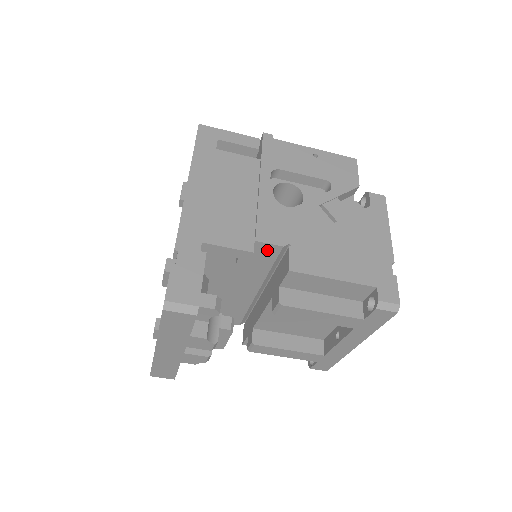
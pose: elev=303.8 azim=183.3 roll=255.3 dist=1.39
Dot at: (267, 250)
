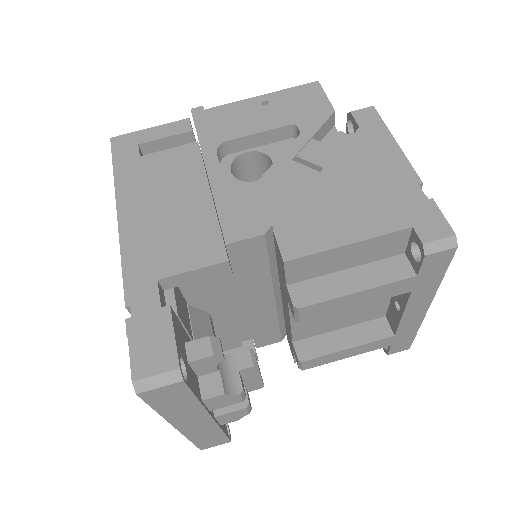
Dot at: (248, 248)
